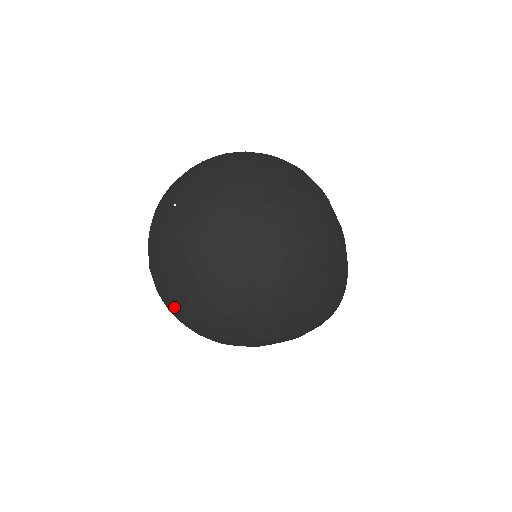
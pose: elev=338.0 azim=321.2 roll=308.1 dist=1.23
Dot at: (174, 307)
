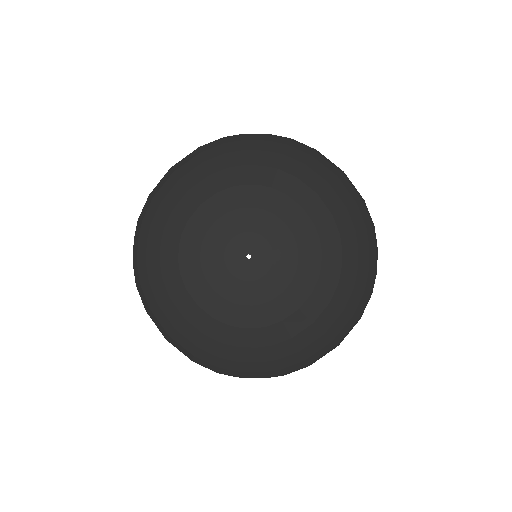
Dot at: (266, 371)
